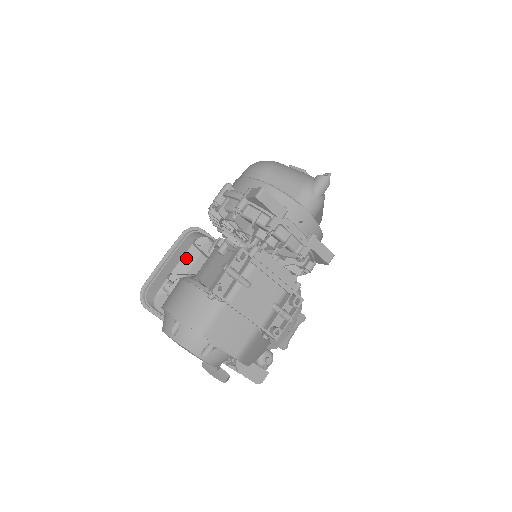
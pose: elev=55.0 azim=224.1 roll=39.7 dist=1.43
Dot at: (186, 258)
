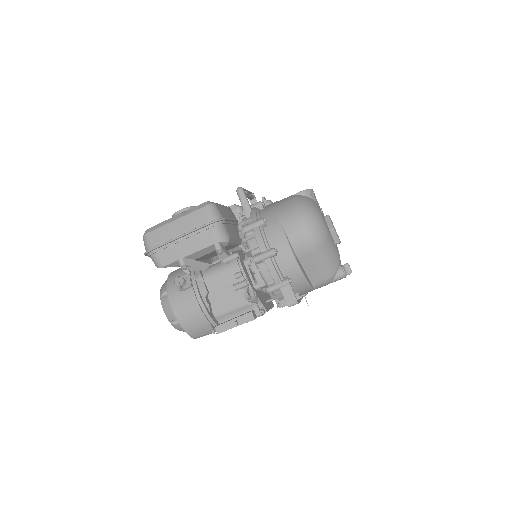
Dot at: (201, 252)
